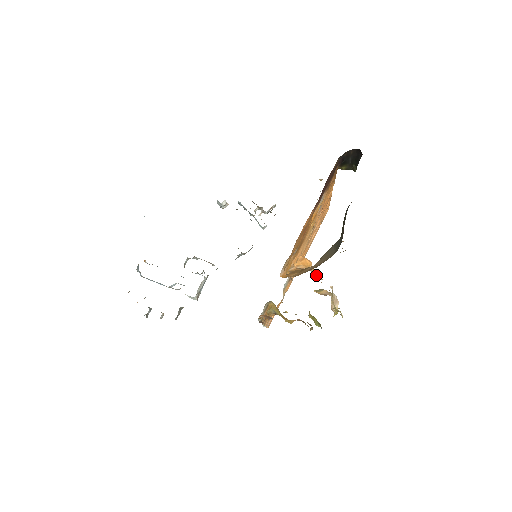
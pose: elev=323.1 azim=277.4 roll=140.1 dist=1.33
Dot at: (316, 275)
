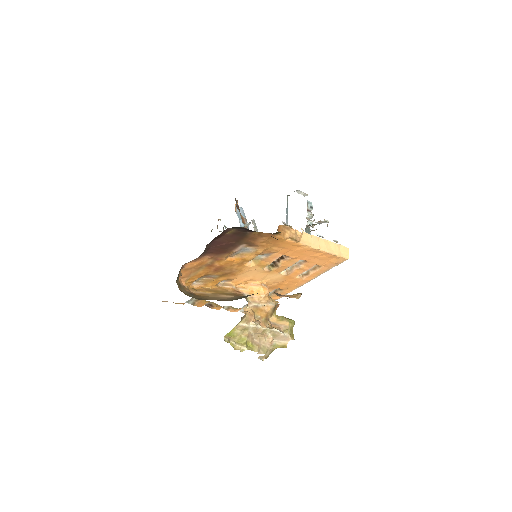
Dot at: (250, 305)
